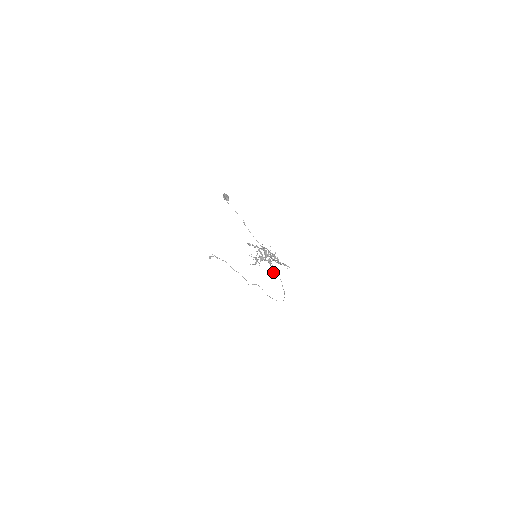
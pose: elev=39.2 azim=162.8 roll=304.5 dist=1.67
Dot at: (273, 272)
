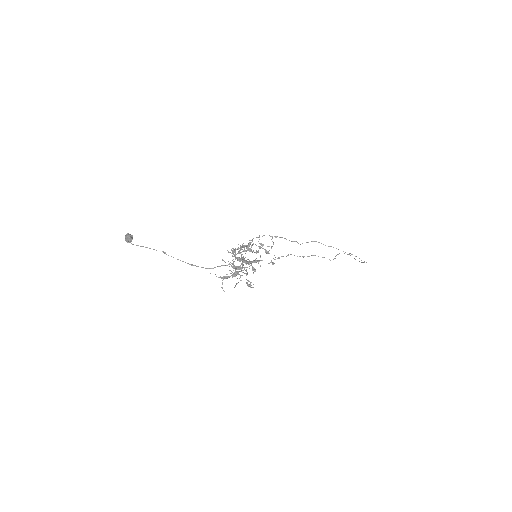
Dot at: (248, 285)
